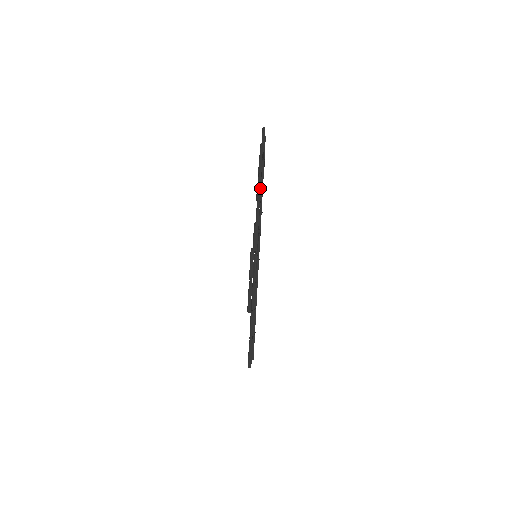
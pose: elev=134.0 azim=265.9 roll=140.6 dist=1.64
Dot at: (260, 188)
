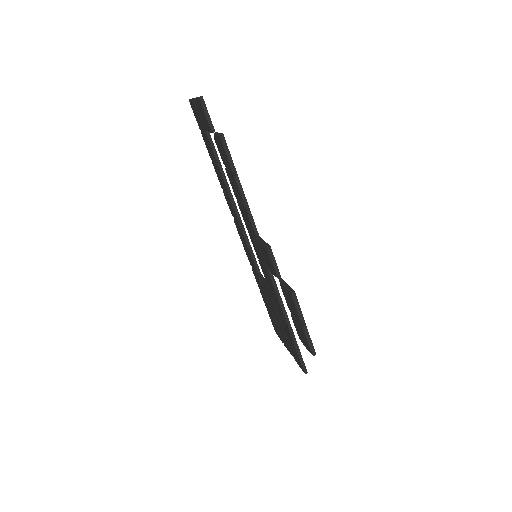
Dot at: (243, 192)
